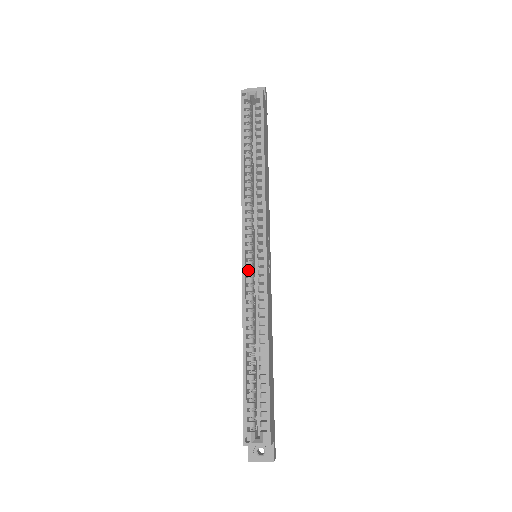
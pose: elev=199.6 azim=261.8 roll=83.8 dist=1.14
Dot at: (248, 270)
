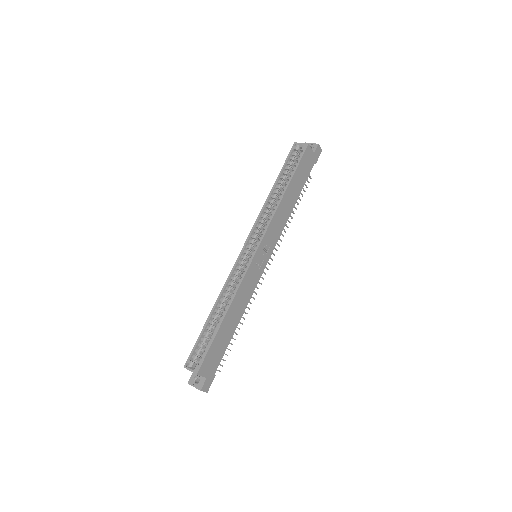
Dot at: (241, 261)
